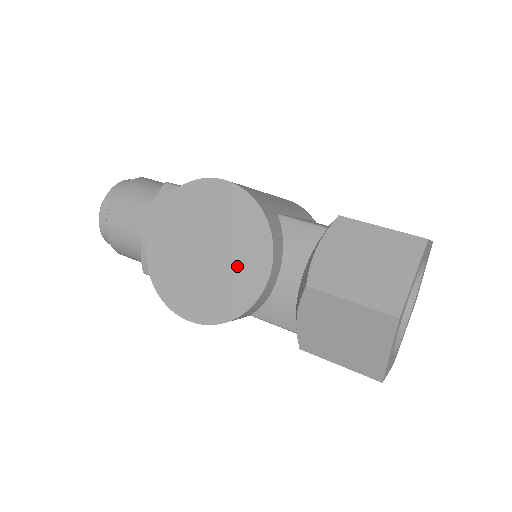
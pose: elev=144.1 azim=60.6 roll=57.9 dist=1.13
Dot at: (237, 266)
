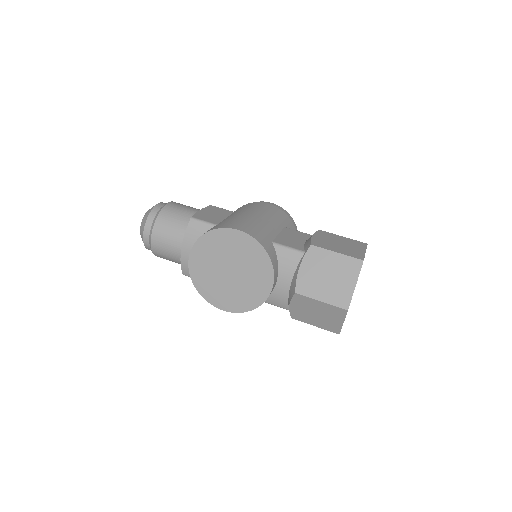
Dot at: (252, 281)
